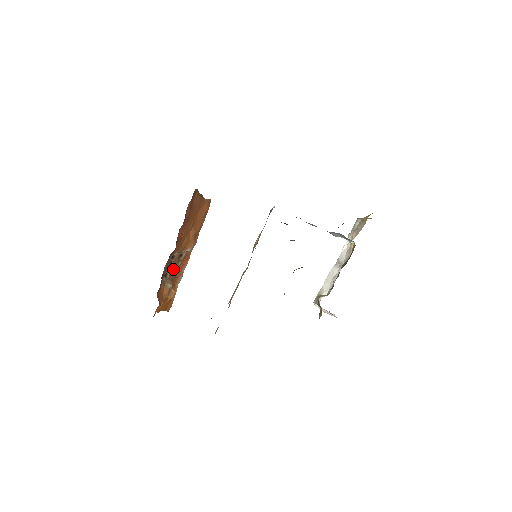
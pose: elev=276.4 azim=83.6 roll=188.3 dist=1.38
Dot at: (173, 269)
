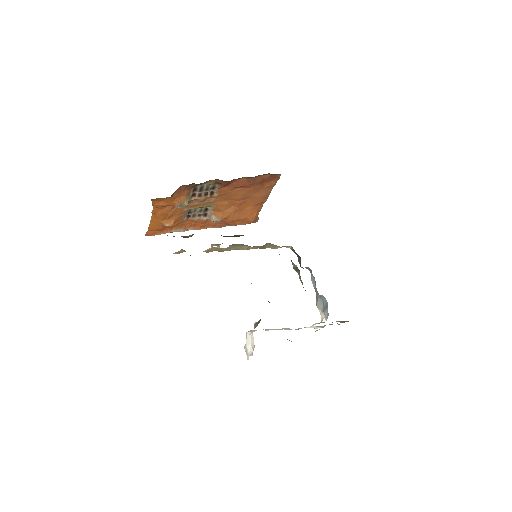
Dot at: (196, 206)
